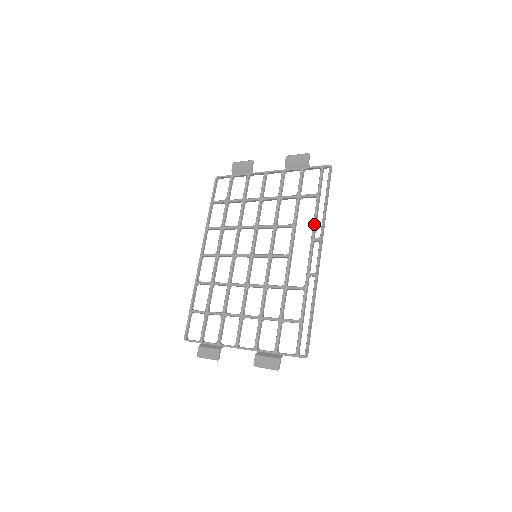
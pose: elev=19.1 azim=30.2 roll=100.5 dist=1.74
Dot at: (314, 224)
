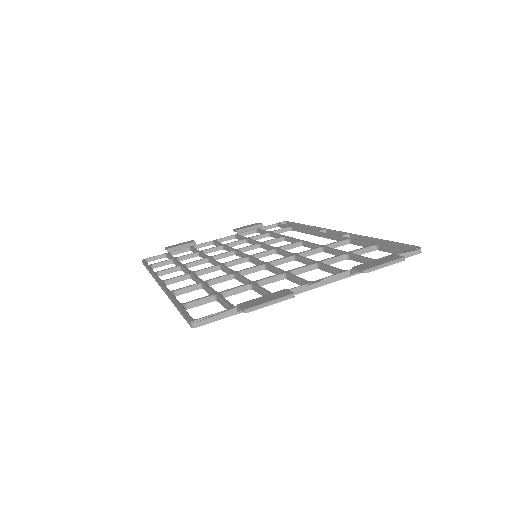
Dot at: (307, 229)
